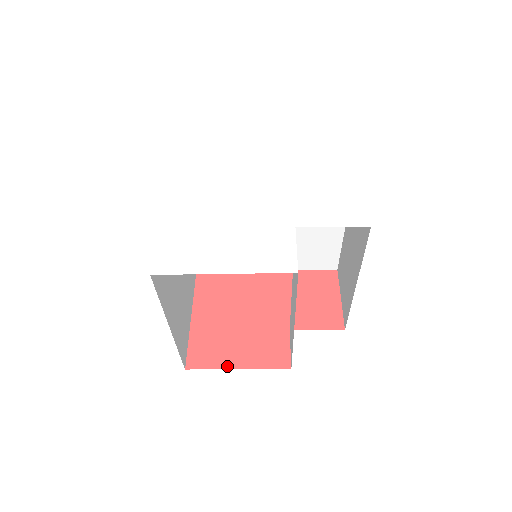
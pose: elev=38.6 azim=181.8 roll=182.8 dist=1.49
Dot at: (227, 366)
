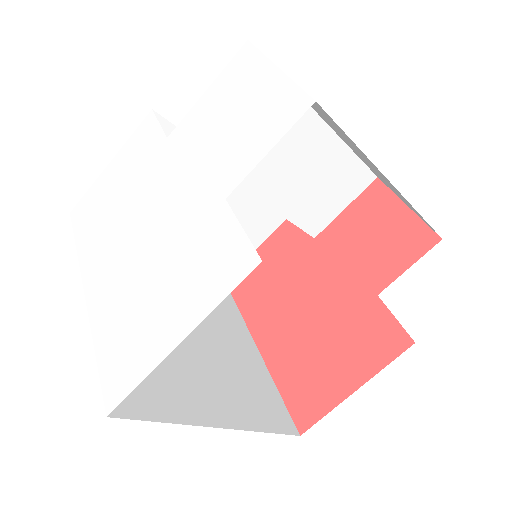
Dot at: (340, 397)
